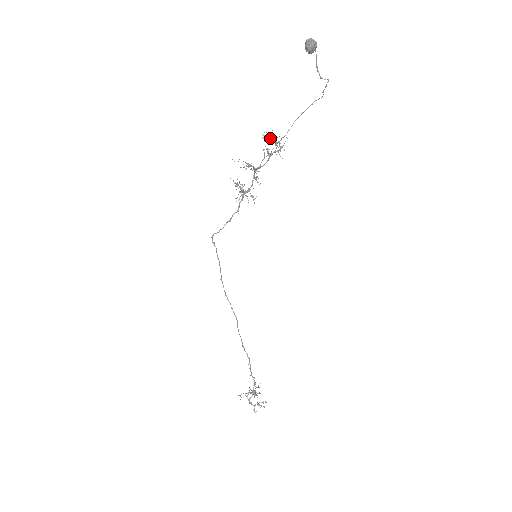
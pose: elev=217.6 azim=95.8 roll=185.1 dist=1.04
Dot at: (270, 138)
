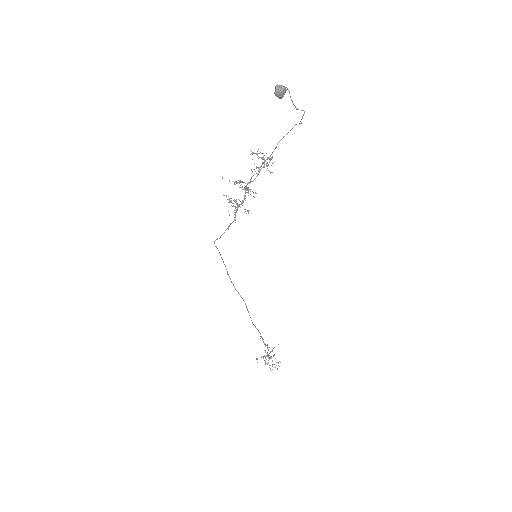
Dot at: (257, 155)
